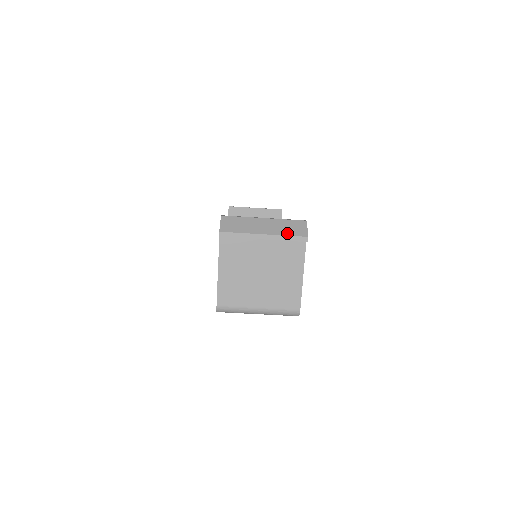
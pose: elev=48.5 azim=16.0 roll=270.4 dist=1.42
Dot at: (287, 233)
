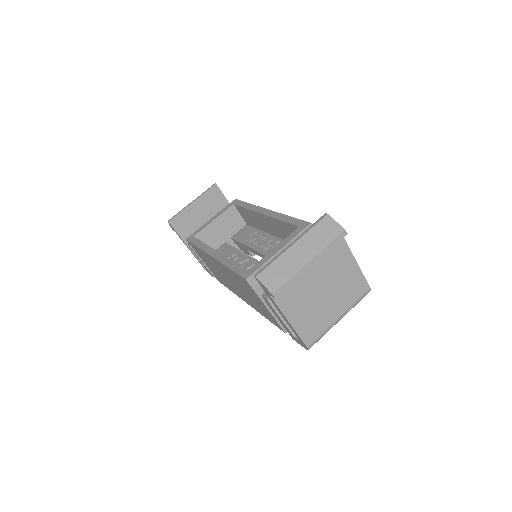
Dot at: (326, 242)
